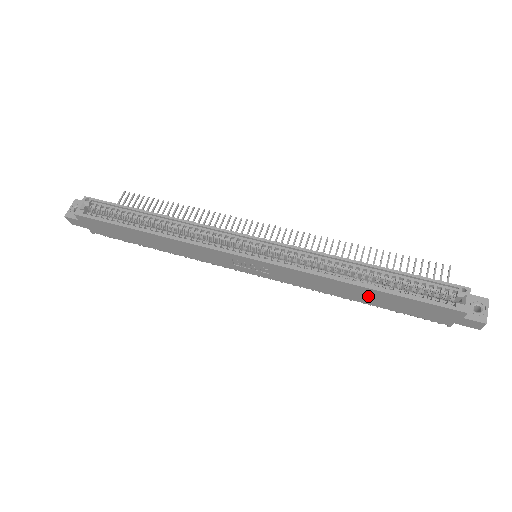
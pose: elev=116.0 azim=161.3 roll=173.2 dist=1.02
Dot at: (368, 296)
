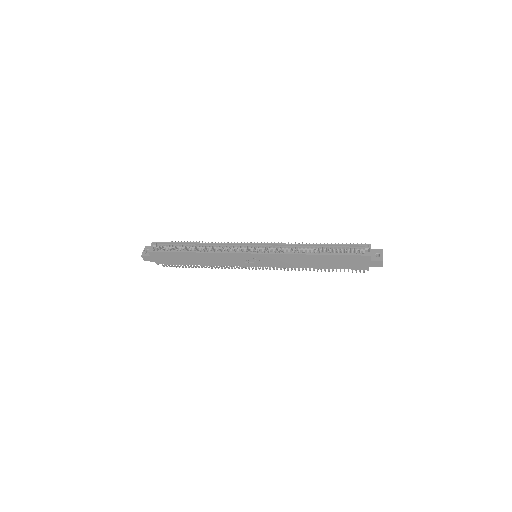
Dot at: (320, 261)
